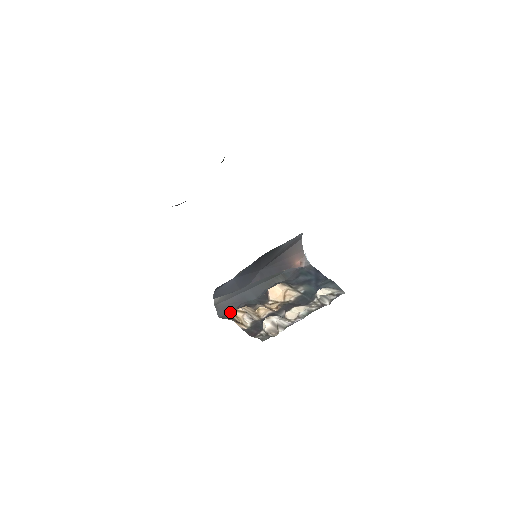
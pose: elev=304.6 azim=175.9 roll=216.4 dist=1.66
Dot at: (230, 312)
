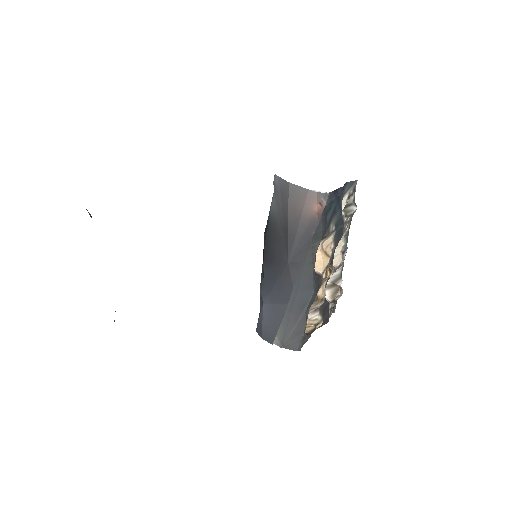
Dot at: (304, 333)
